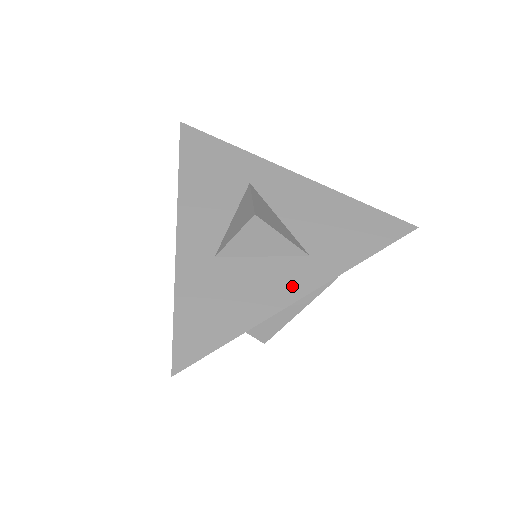
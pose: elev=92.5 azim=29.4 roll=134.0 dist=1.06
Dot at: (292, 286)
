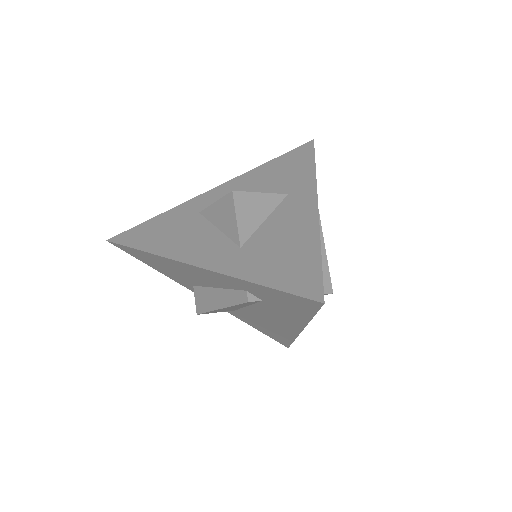
Dot at: (304, 209)
